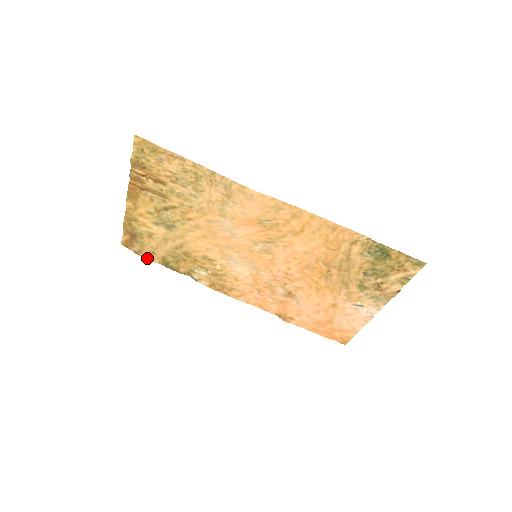
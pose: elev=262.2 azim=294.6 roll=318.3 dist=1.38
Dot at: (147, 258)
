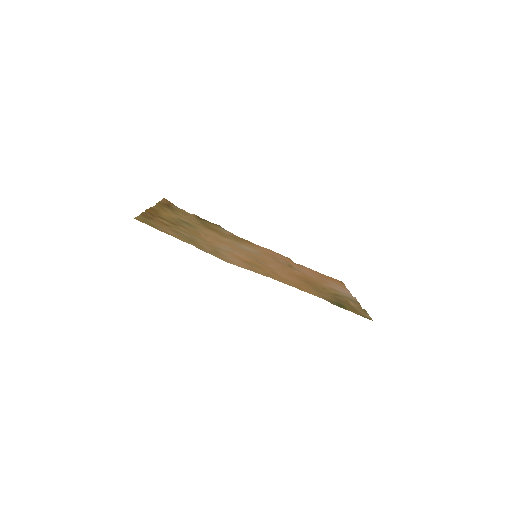
Dot at: (185, 211)
